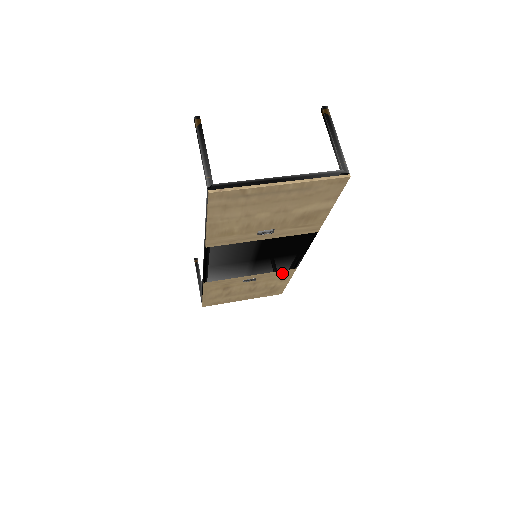
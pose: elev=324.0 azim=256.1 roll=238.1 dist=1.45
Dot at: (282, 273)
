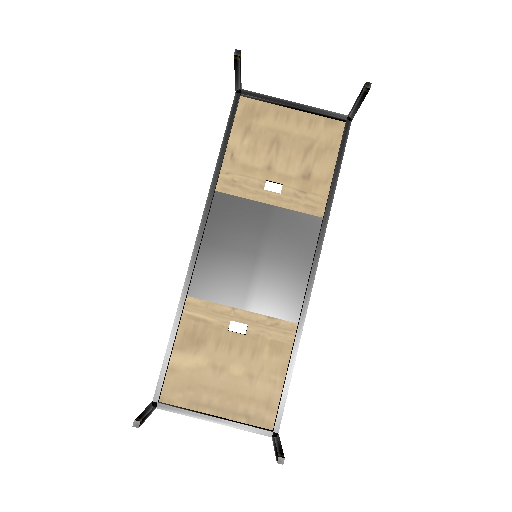
Dot at: (313, 204)
